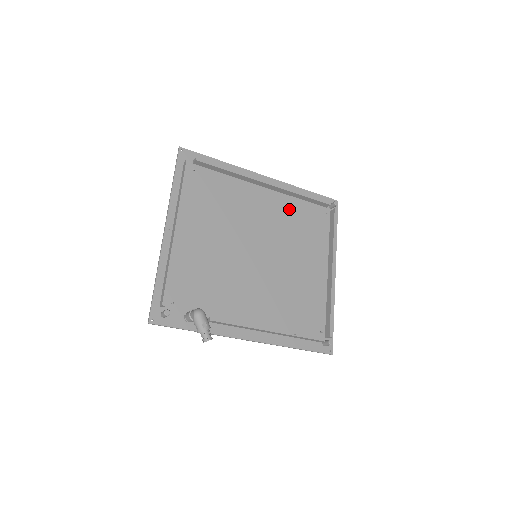
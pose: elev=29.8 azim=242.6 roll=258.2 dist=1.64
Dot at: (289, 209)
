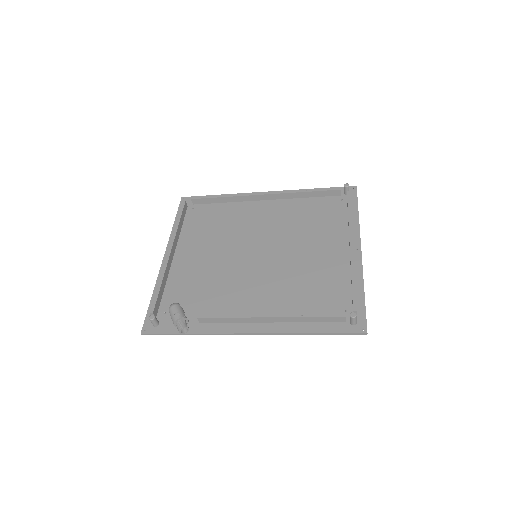
Dot at: (294, 209)
